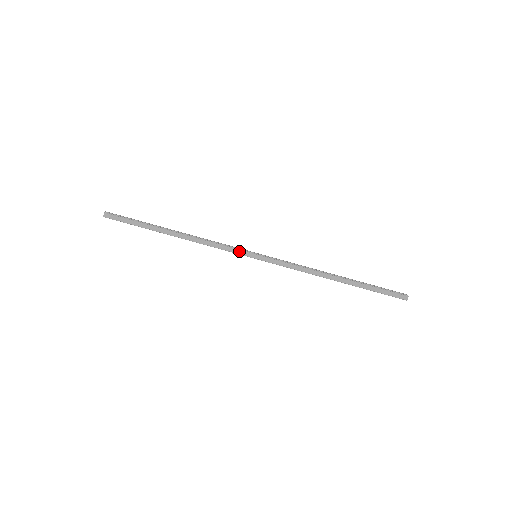
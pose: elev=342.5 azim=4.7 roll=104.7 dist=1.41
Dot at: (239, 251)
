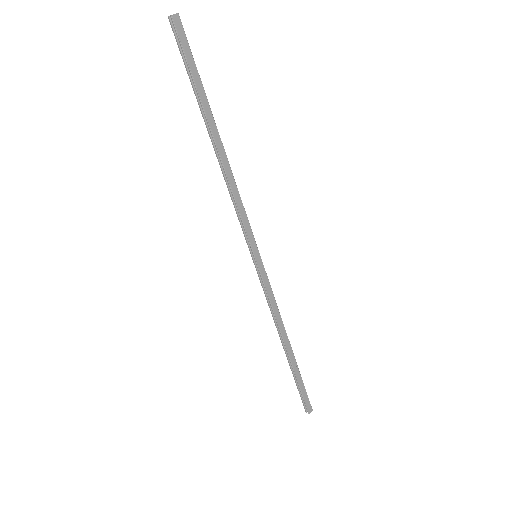
Dot at: (251, 234)
